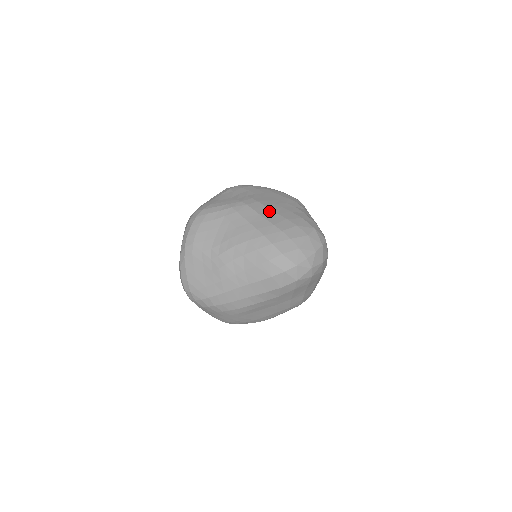
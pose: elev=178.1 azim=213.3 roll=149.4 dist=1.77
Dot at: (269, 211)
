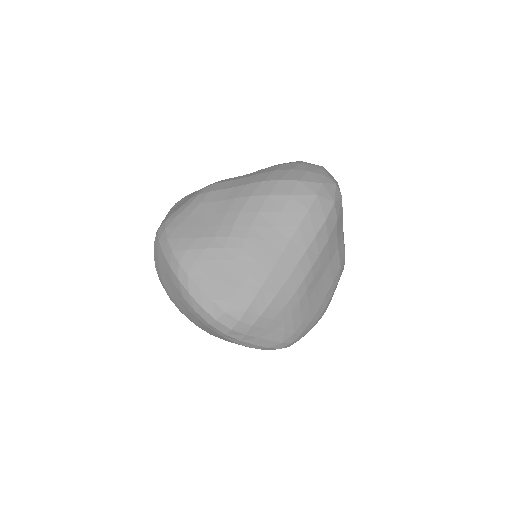
Dot at: (241, 176)
